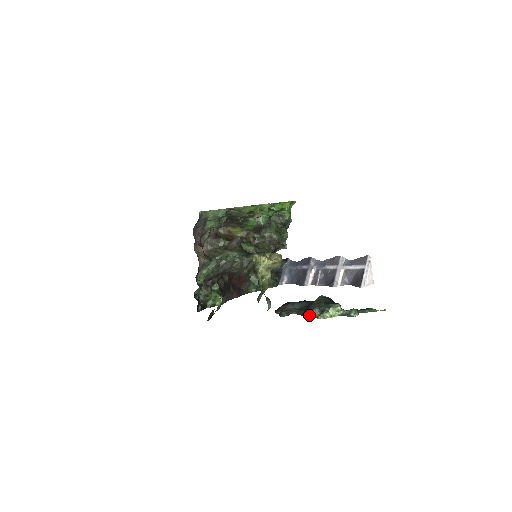
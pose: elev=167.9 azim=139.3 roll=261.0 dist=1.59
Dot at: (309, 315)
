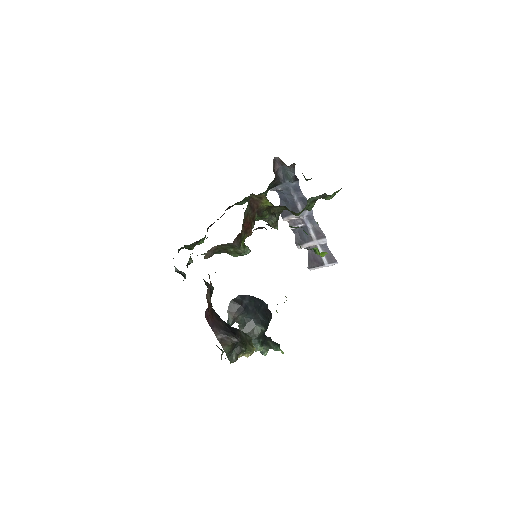
Dot at: occluded
